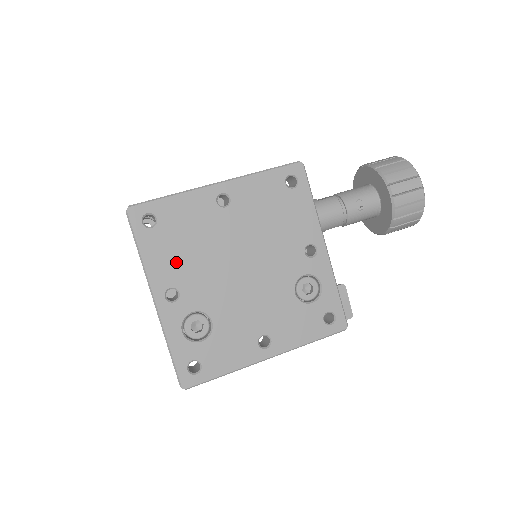
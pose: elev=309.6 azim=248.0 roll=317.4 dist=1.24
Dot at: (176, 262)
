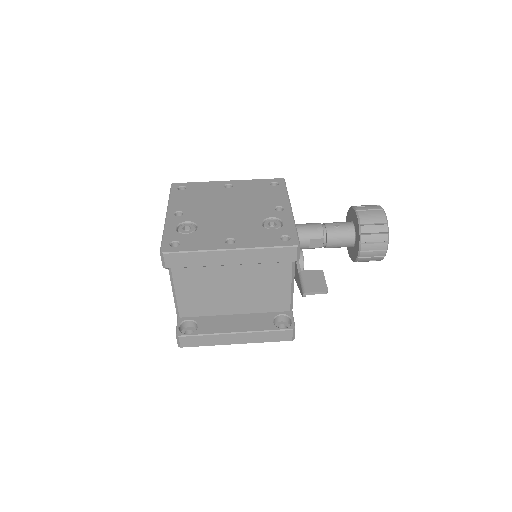
Dot at: (188, 203)
